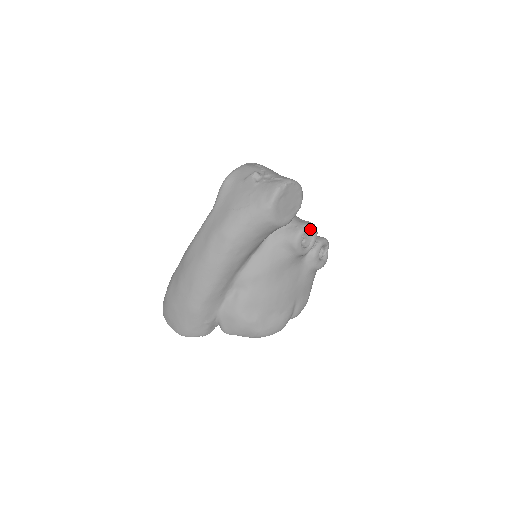
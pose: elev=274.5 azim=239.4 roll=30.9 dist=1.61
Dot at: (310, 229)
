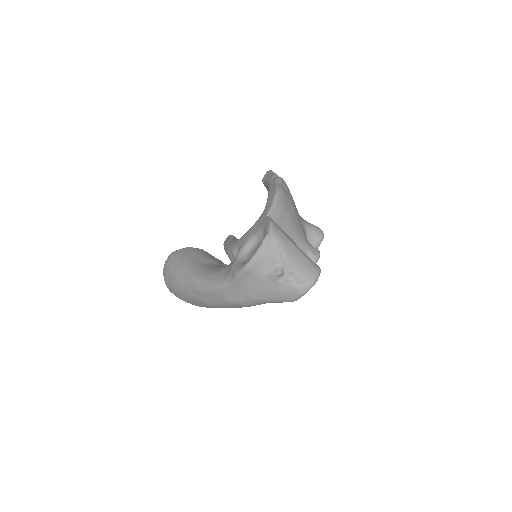
Dot at: occluded
